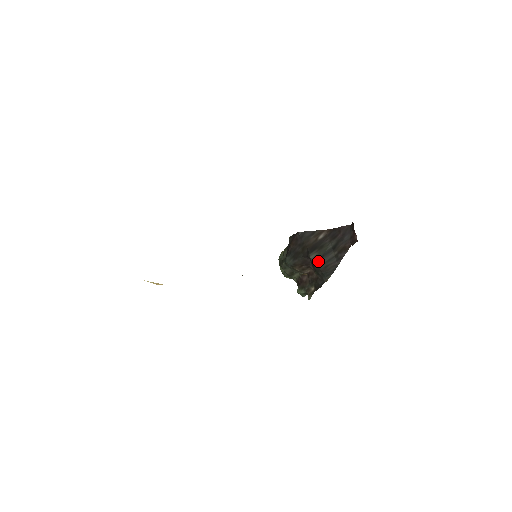
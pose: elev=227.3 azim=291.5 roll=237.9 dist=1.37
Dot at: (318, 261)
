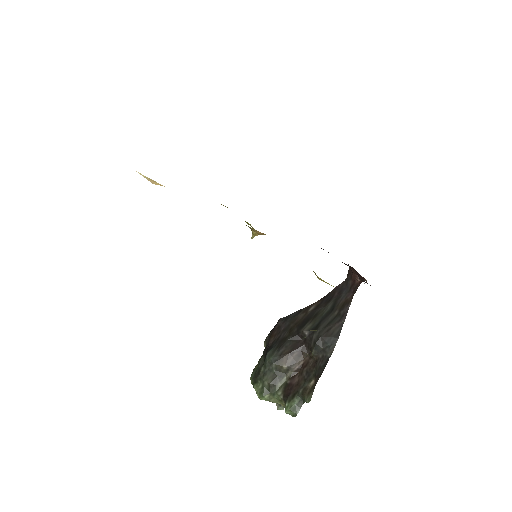
Dot at: (316, 328)
